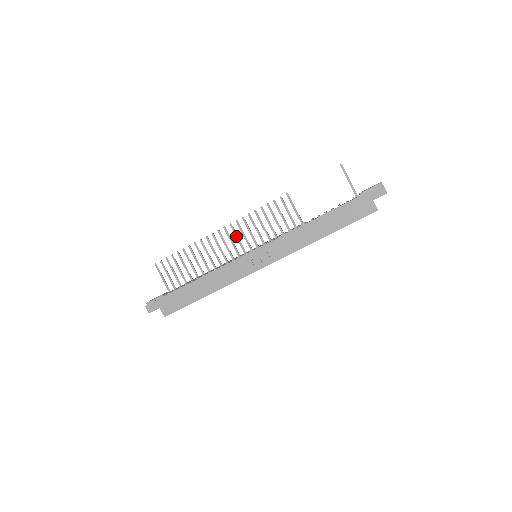
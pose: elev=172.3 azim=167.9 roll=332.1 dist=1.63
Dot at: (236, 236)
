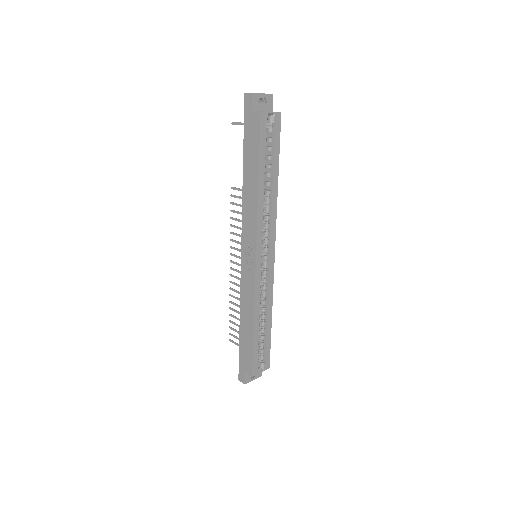
Dot at: (239, 258)
